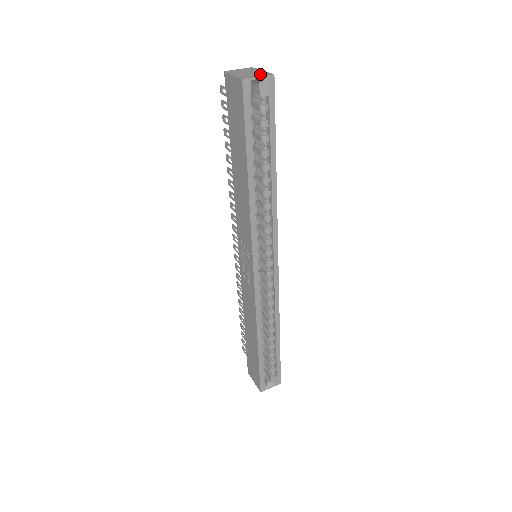
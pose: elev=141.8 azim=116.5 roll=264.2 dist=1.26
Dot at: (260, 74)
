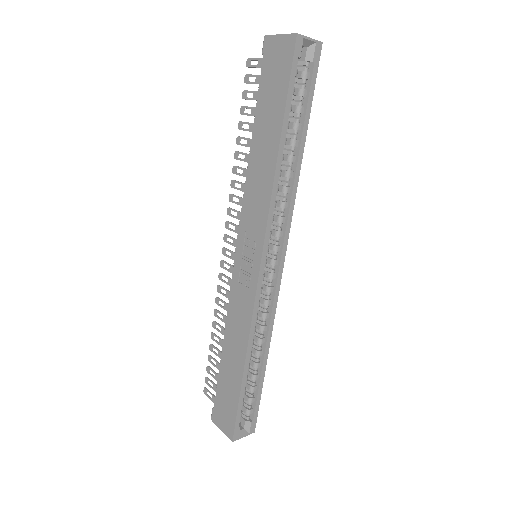
Dot at: occluded
